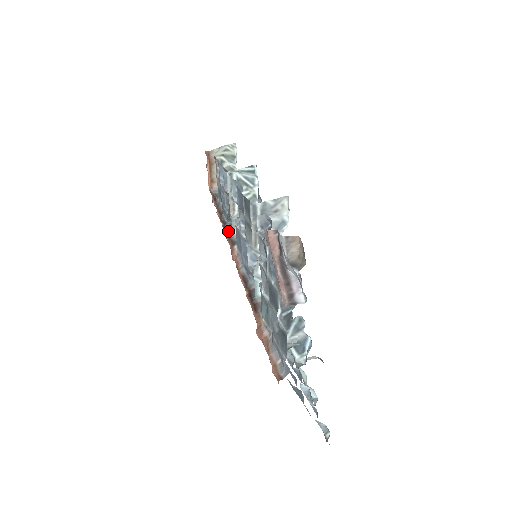
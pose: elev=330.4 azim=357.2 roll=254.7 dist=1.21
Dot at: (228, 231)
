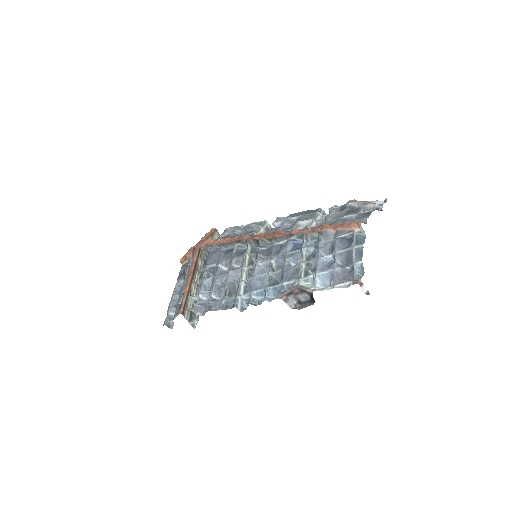
Dot at: occluded
